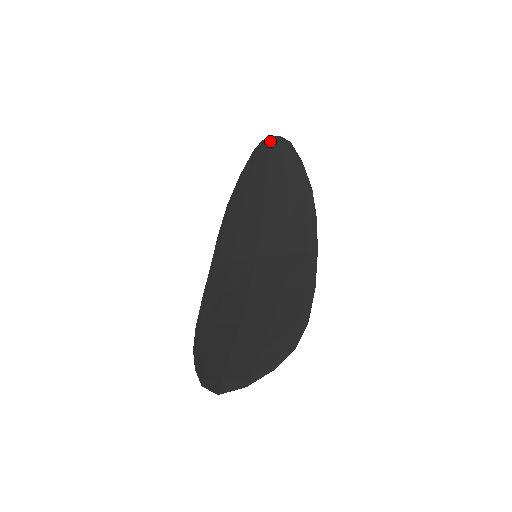
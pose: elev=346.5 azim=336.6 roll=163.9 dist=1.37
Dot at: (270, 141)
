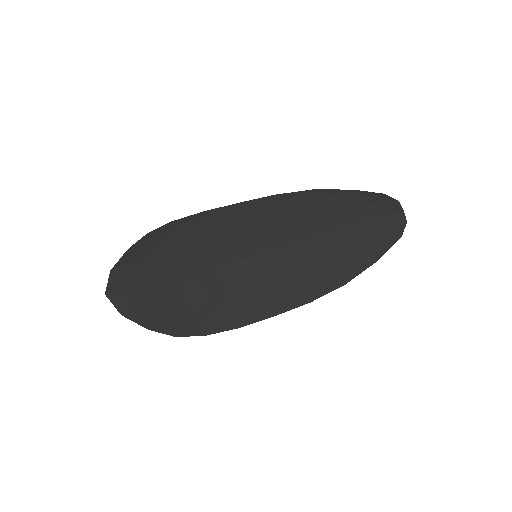
Dot at: (398, 214)
